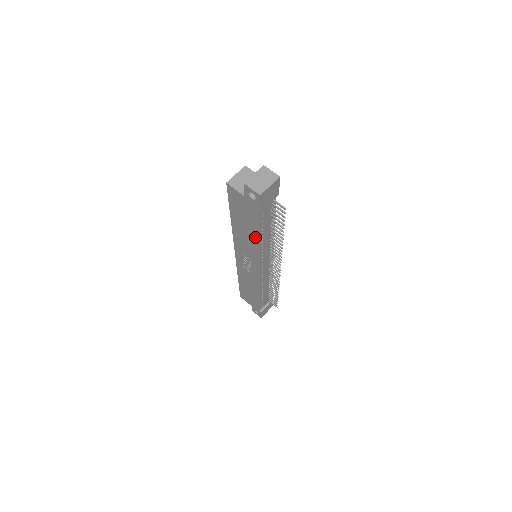
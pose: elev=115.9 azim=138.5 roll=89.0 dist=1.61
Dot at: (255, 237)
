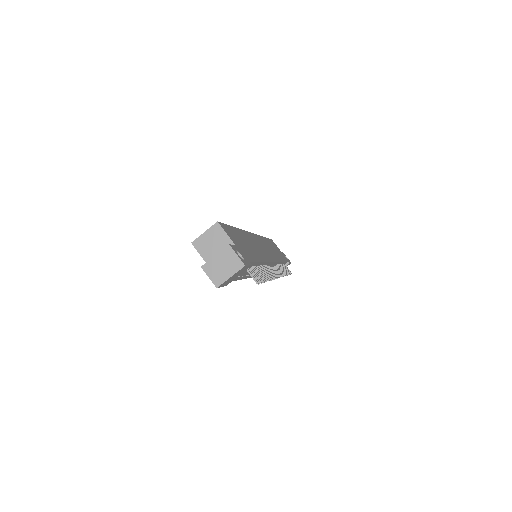
Dot at: occluded
